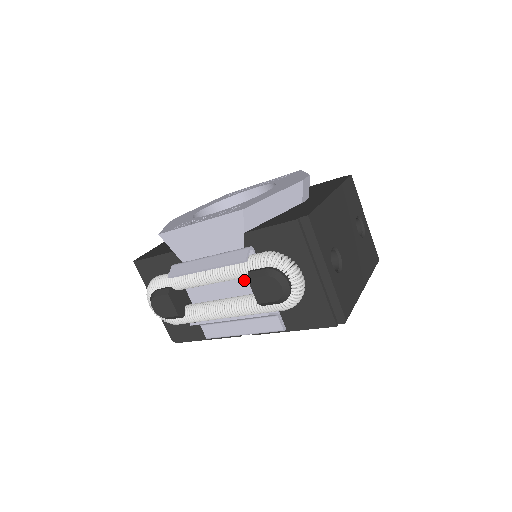
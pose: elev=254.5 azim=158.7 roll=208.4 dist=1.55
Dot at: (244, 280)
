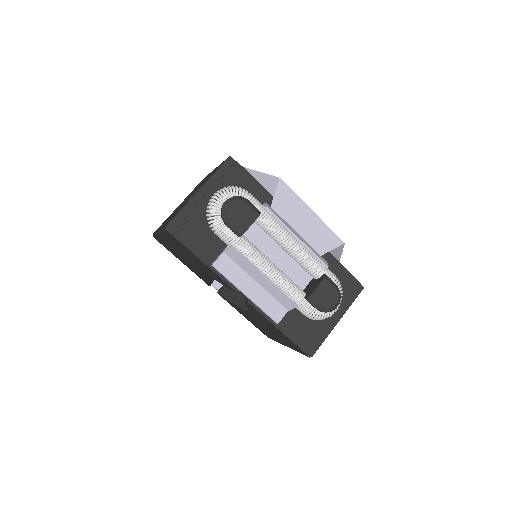
Dot at: (295, 270)
